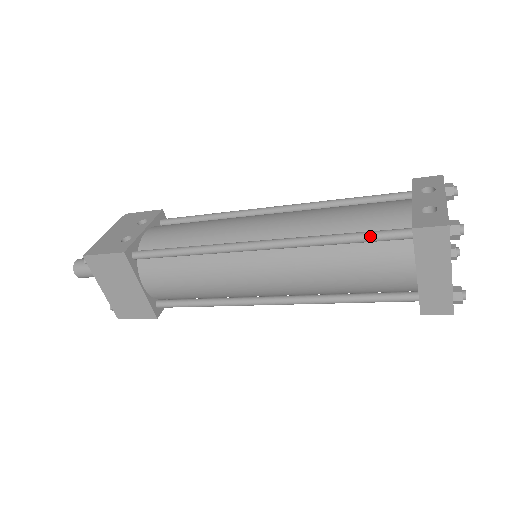
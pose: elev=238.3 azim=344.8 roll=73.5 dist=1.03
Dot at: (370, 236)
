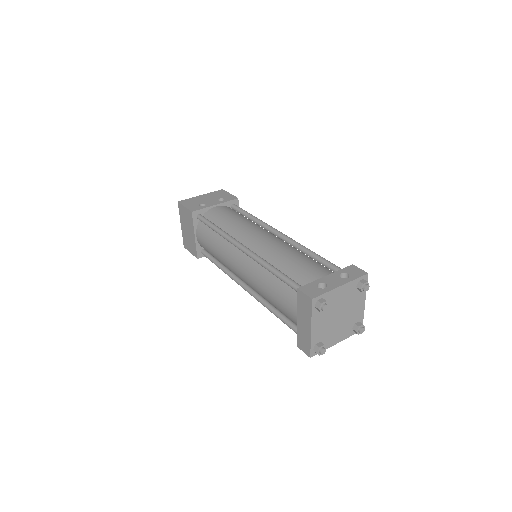
Dot at: (286, 280)
